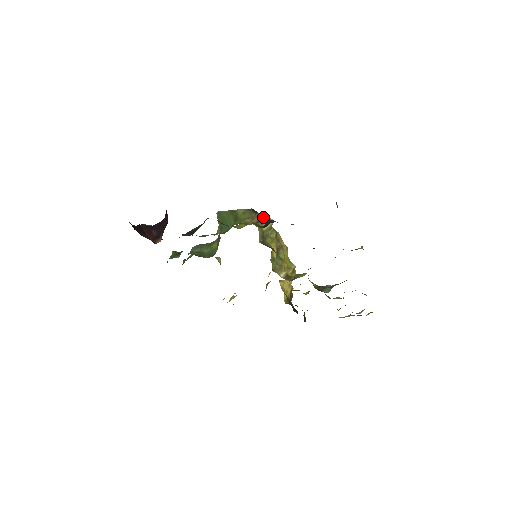
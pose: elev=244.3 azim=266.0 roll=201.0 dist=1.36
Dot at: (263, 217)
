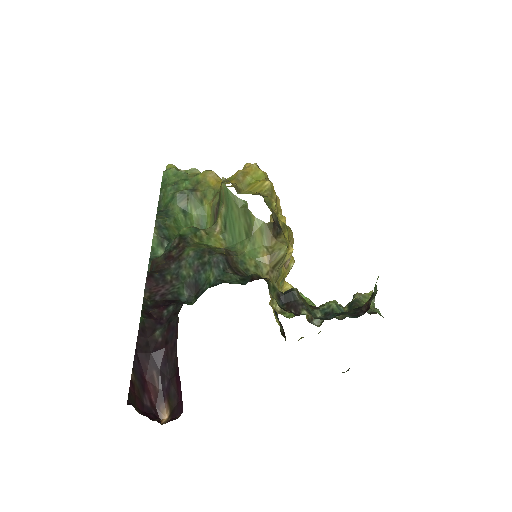
Dot at: (284, 257)
